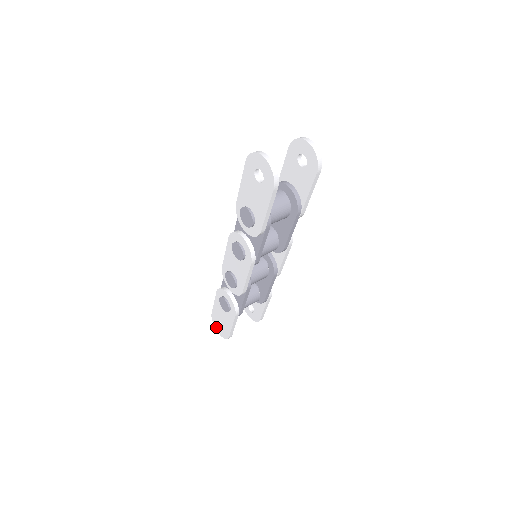
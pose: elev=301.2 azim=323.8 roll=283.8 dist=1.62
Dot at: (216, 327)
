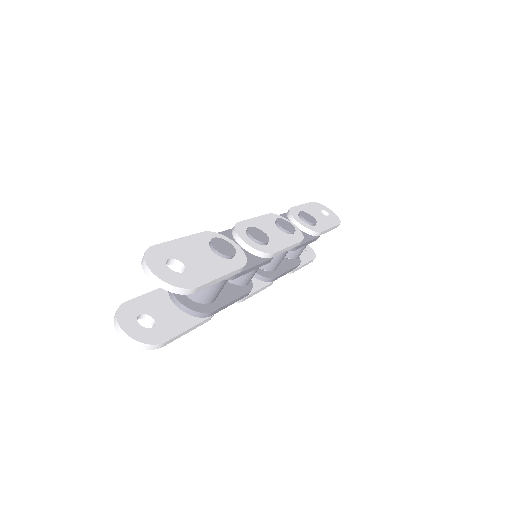
Dot at: occluded
